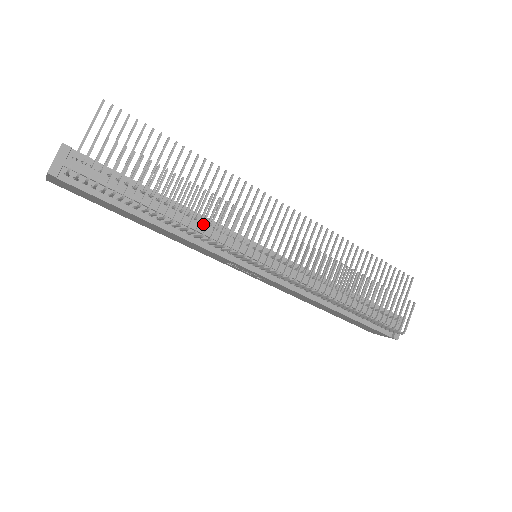
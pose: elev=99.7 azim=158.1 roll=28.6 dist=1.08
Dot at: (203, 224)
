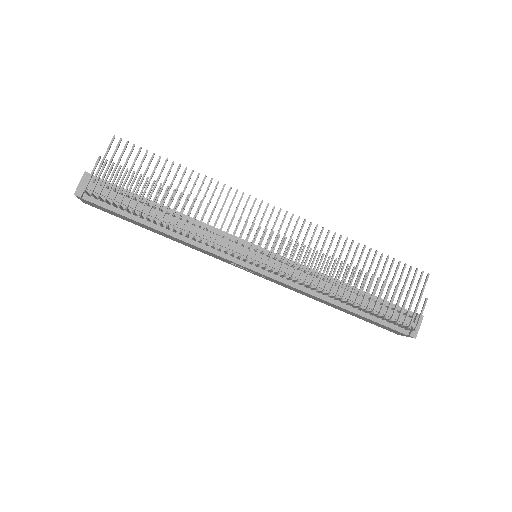
Dot at: (201, 228)
